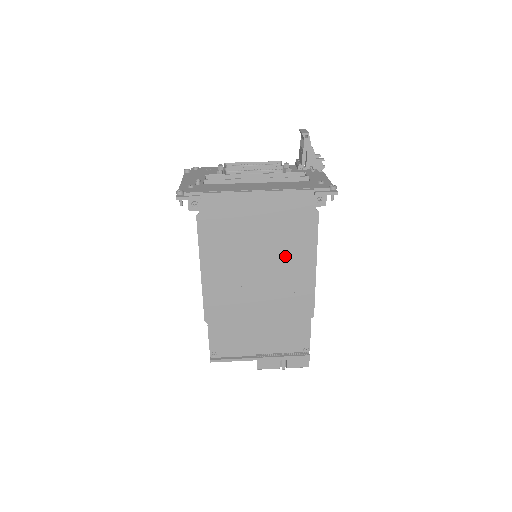
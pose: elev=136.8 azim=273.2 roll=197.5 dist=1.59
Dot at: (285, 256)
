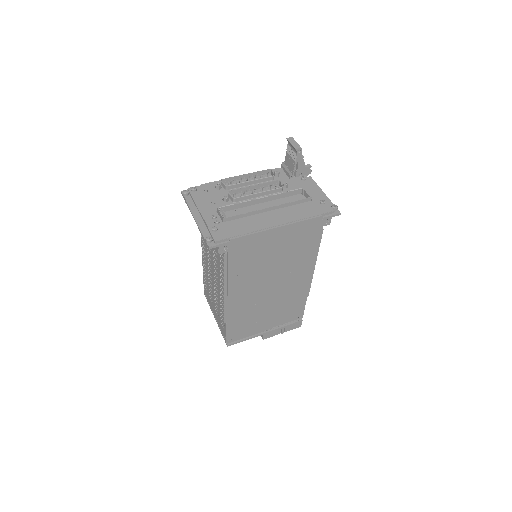
Dot at: (294, 265)
